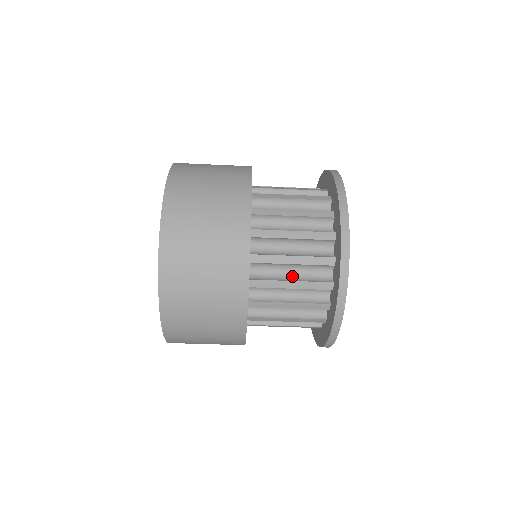
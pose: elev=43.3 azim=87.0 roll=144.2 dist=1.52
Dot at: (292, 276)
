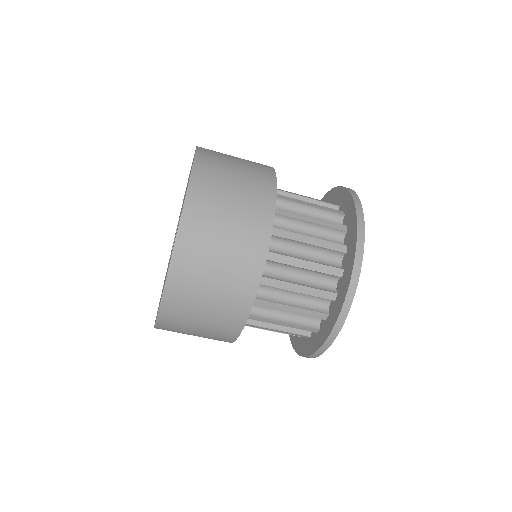
Dot at: (284, 315)
